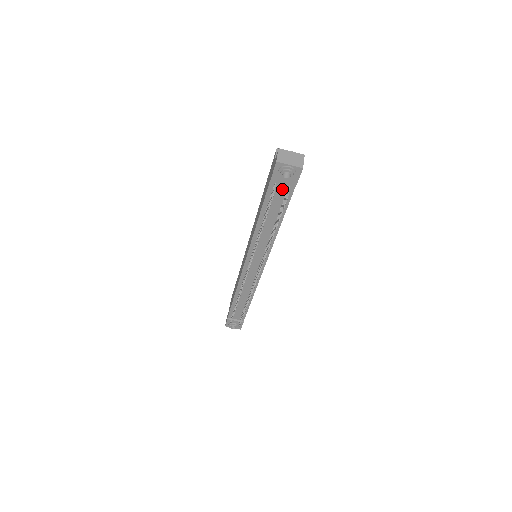
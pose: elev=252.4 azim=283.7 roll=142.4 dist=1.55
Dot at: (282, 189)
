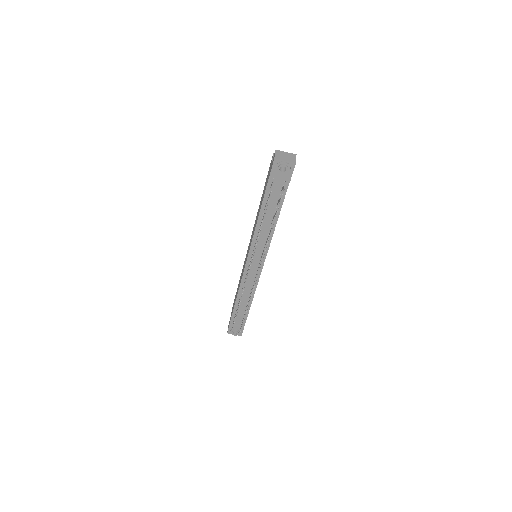
Dot at: (279, 184)
